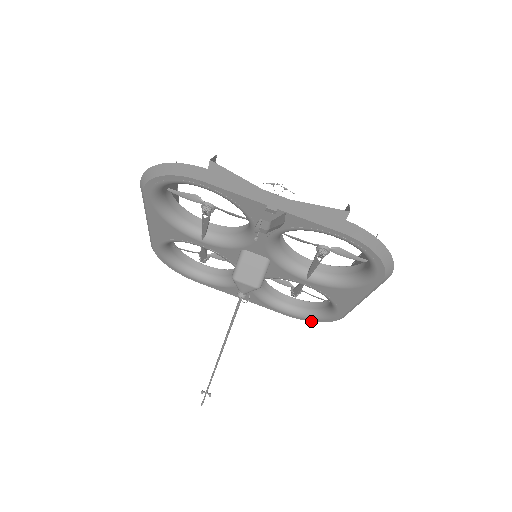
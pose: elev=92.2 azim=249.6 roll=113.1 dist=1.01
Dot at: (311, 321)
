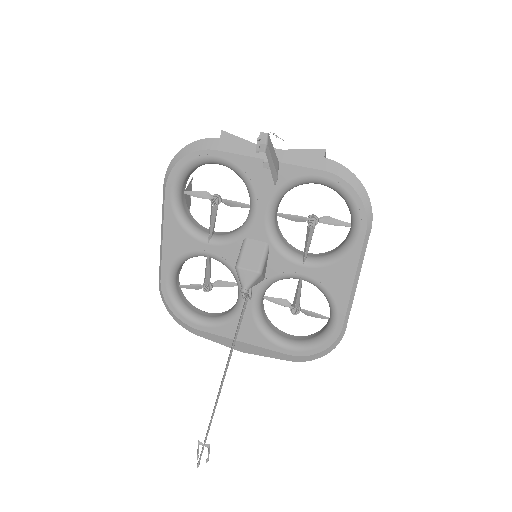
Dot at: (315, 353)
